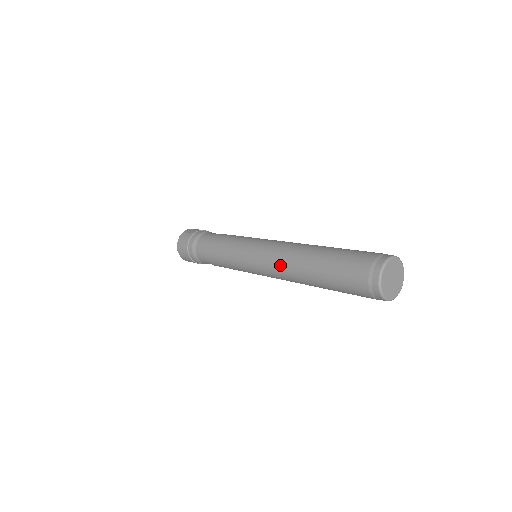
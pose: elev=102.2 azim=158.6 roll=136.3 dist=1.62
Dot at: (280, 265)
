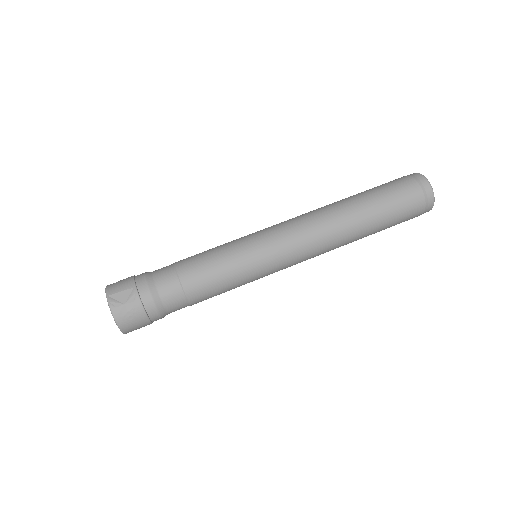
Dot at: (325, 249)
